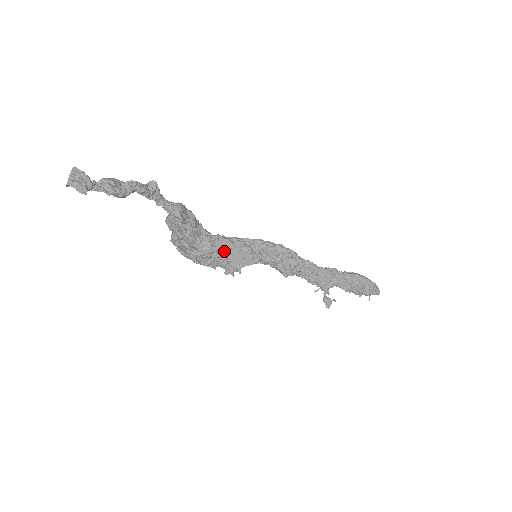
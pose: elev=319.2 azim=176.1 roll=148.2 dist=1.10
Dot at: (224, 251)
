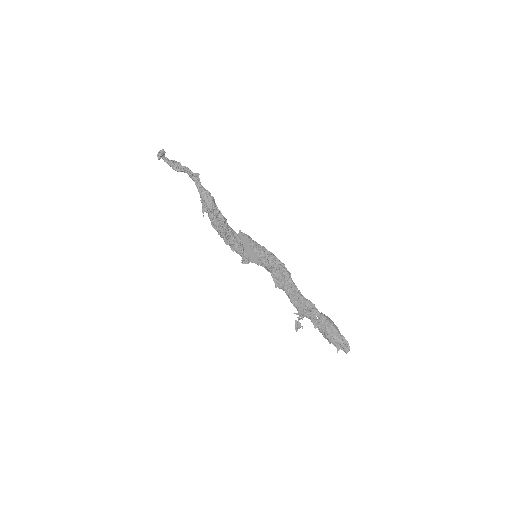
Dot at: (245, 246)
